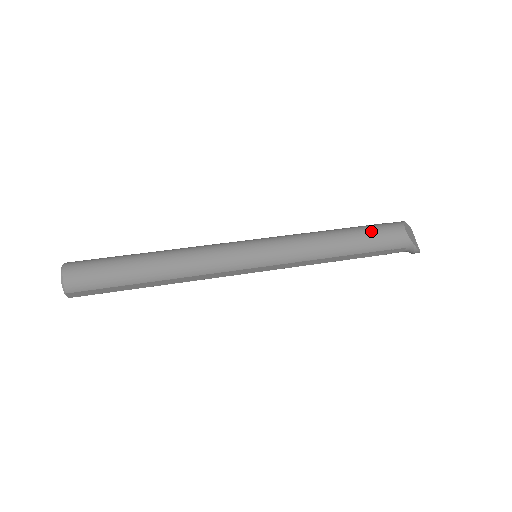
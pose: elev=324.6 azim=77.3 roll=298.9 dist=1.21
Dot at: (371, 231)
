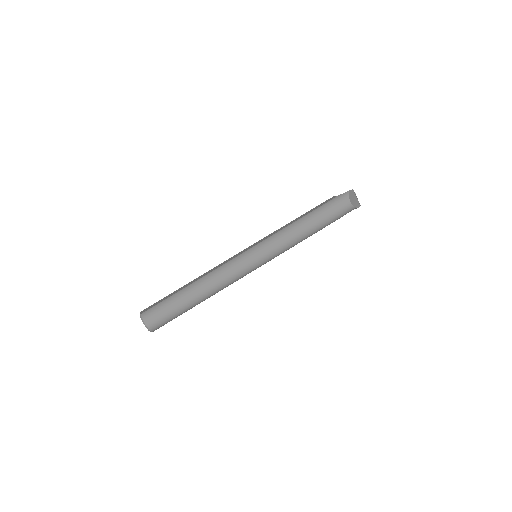
Dot at: (328, 213)
